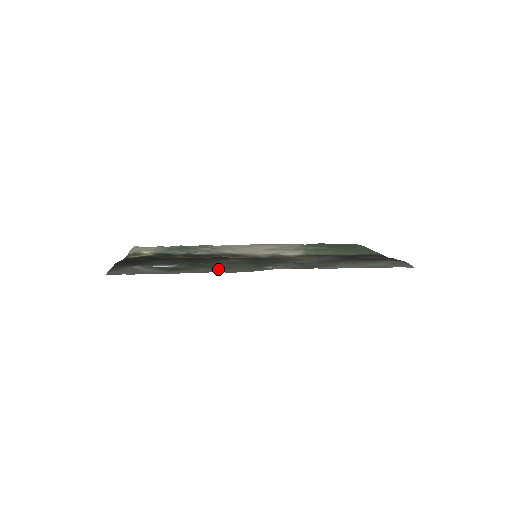
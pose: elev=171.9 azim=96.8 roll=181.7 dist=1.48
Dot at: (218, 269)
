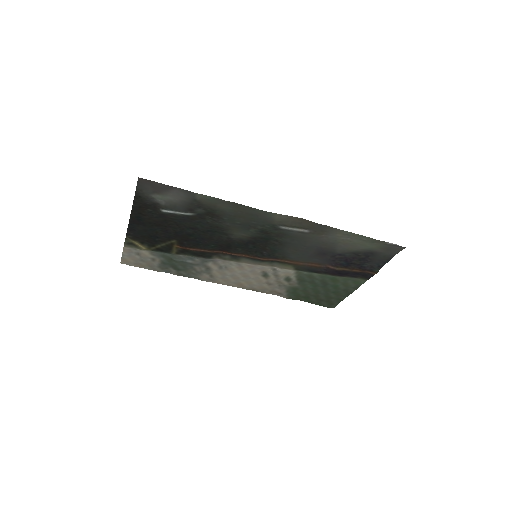
Dot at: (240, 208)
